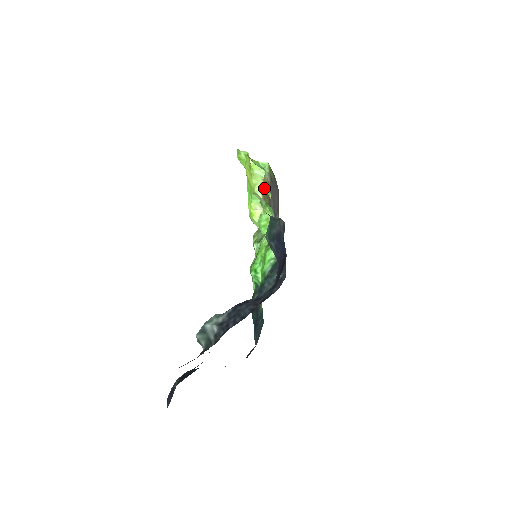
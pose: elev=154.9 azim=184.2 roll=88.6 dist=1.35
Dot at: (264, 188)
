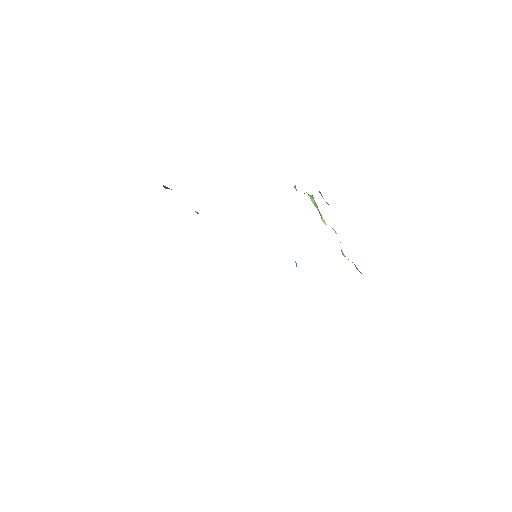
Dot at: occluded
